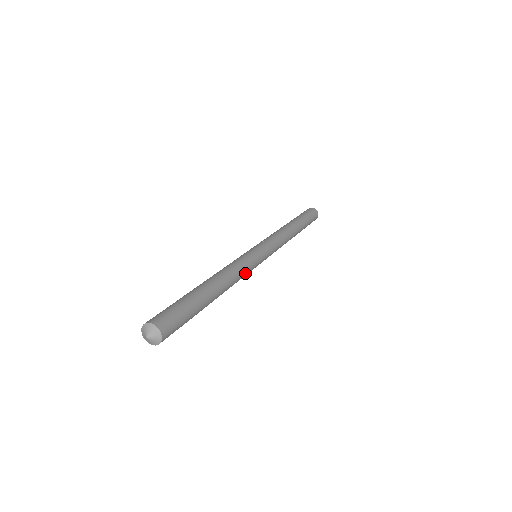
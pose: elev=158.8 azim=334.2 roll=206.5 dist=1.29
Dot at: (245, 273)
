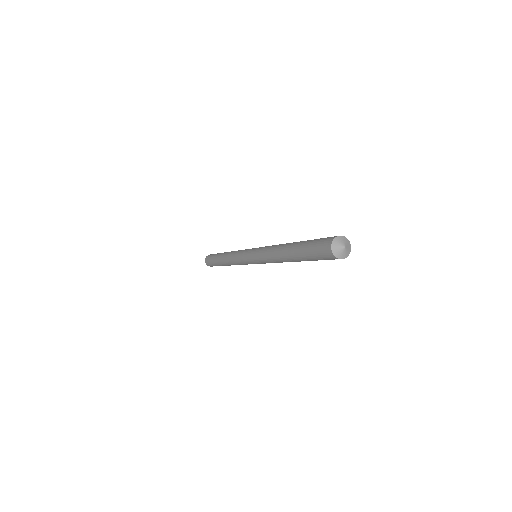
Dot at: occluded
